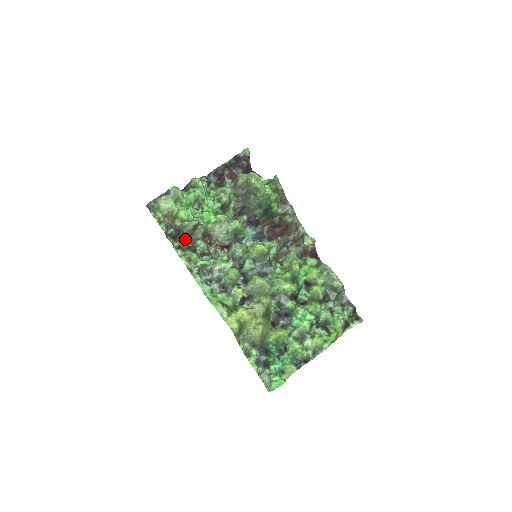
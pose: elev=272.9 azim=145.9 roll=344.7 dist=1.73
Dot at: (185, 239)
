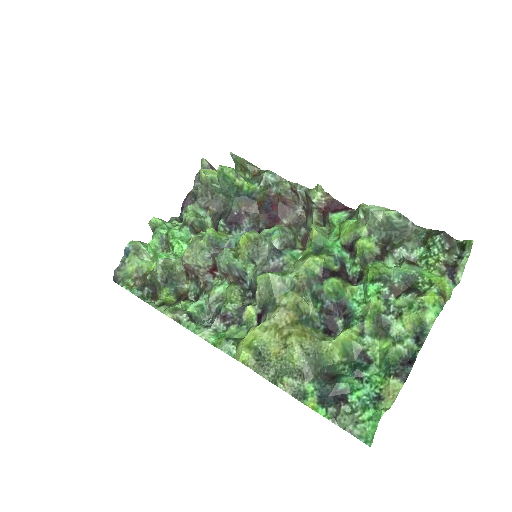
Dot at: (169, 292)
